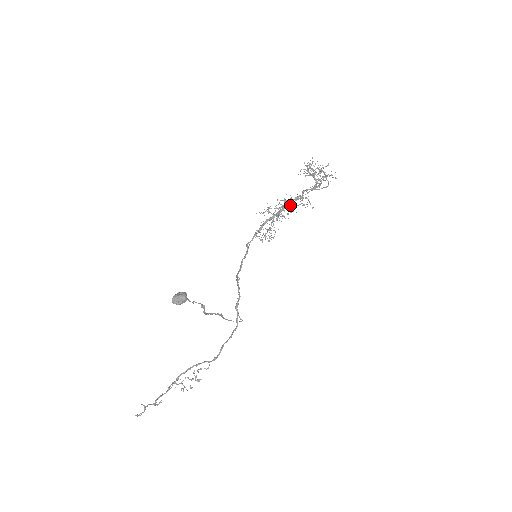
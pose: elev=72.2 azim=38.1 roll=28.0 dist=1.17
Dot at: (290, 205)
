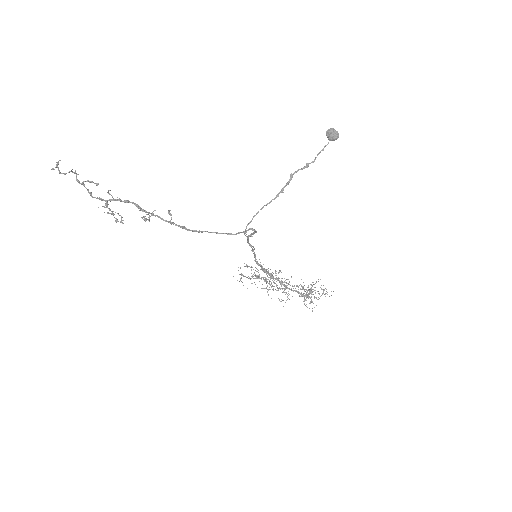
Dot at: (283, 282)
